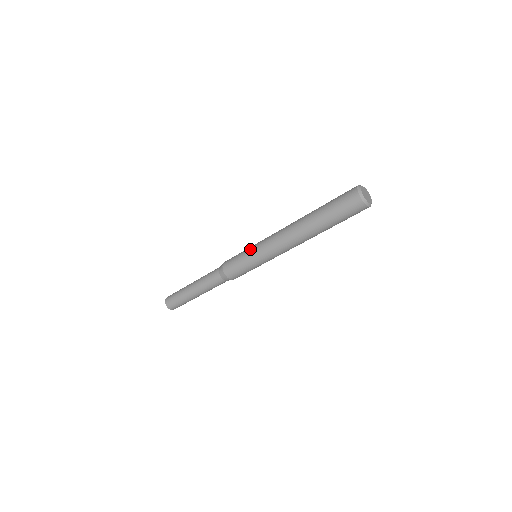
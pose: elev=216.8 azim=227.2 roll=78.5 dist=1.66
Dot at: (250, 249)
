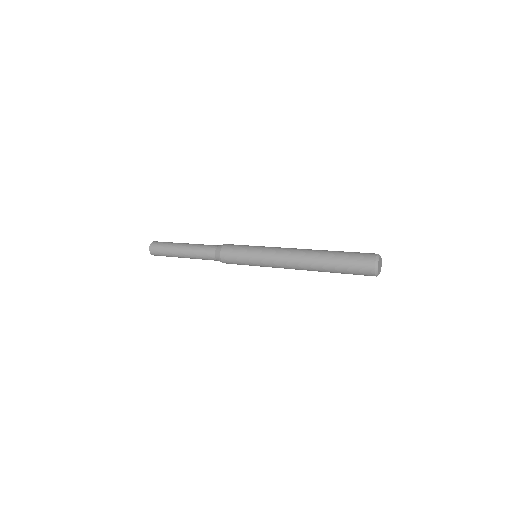
Dot at: (255, 265)
